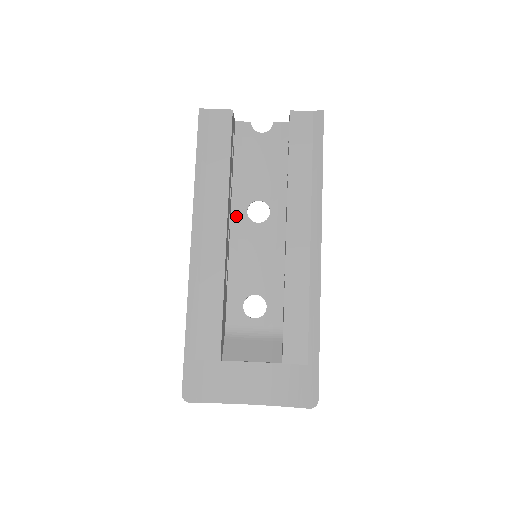
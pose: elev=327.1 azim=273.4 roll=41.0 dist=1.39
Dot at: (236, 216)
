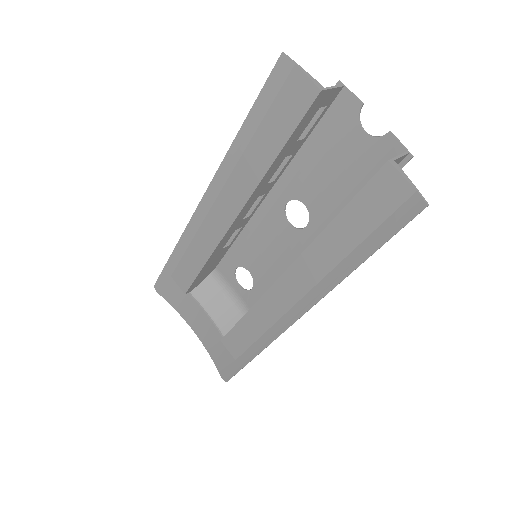
Dot at: (273, 198)
